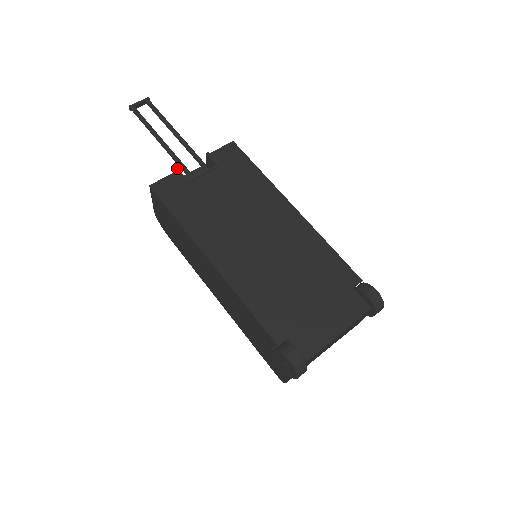
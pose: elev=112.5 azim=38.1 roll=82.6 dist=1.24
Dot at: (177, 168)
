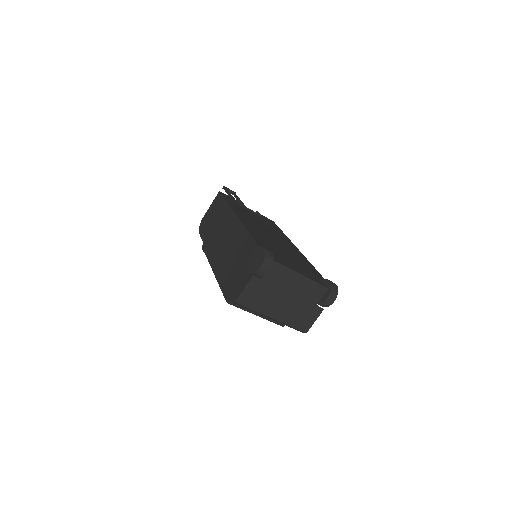
Dot at: (238, 200)
